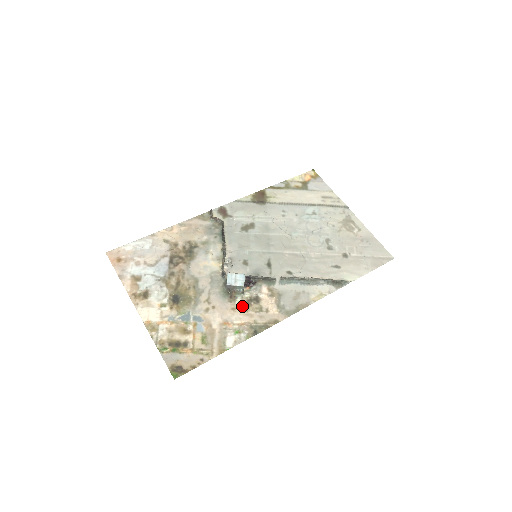
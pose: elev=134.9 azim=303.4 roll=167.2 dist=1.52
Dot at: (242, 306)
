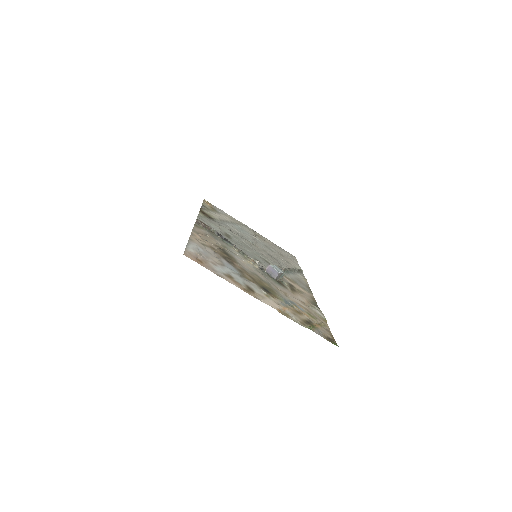
Dot at: (293, 290)
